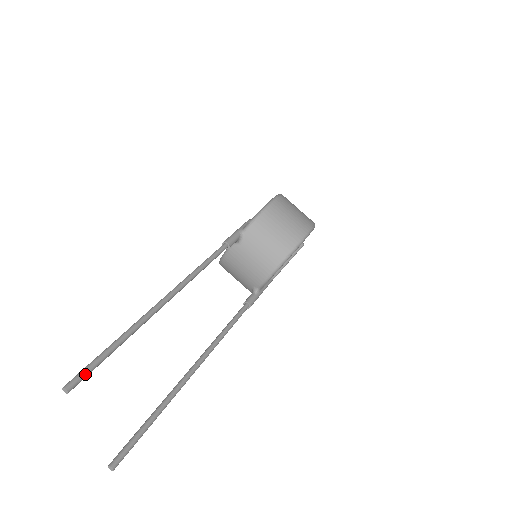
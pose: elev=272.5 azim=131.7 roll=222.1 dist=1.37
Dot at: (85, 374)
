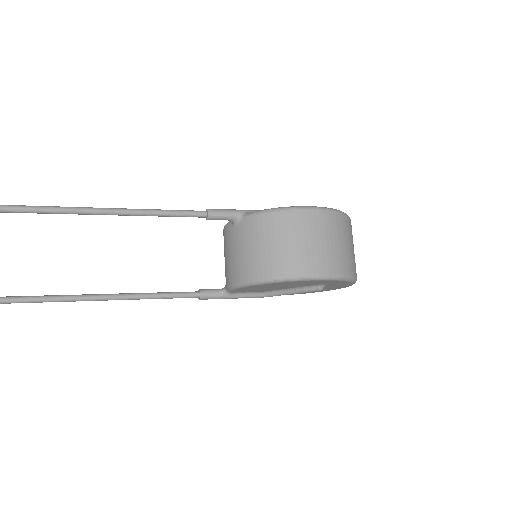
Dot at: out of frame
